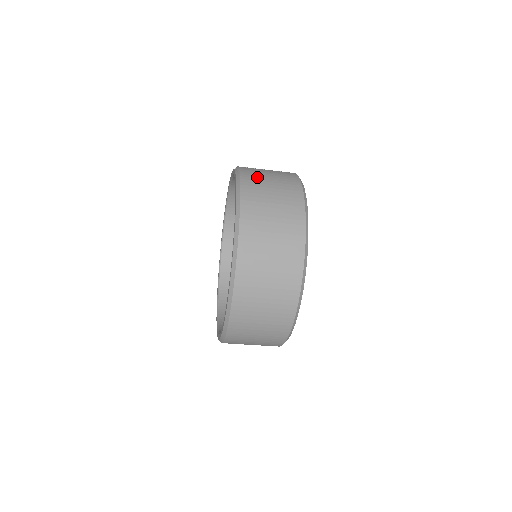
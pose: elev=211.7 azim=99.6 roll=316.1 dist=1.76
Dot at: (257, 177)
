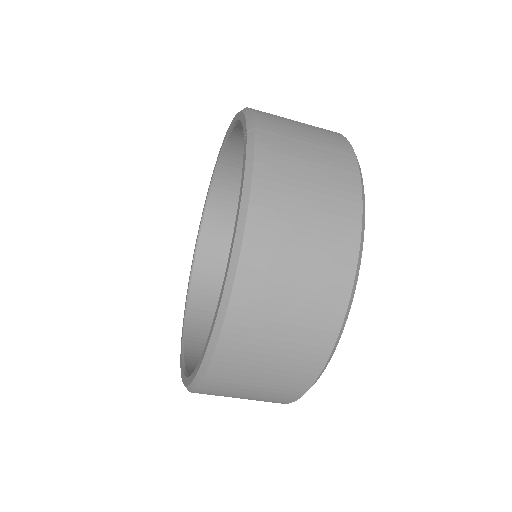
Dot at: (284, 181)
